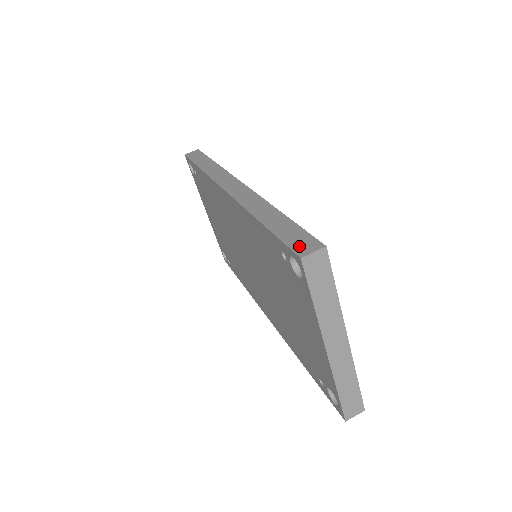
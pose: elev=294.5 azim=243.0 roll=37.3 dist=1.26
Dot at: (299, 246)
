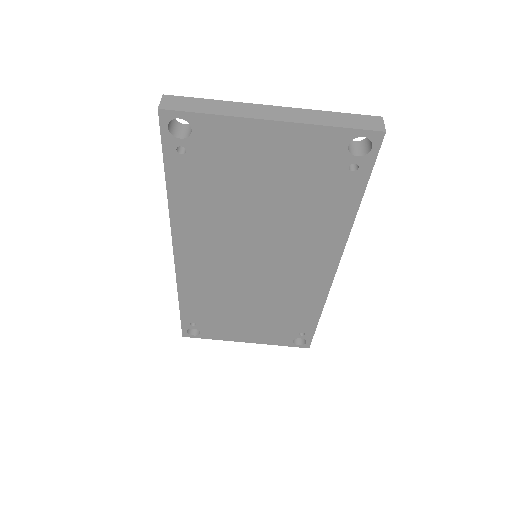
Dot at: (161, 121)
